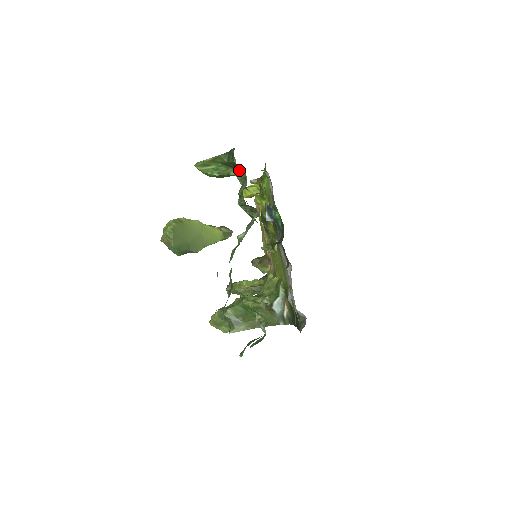
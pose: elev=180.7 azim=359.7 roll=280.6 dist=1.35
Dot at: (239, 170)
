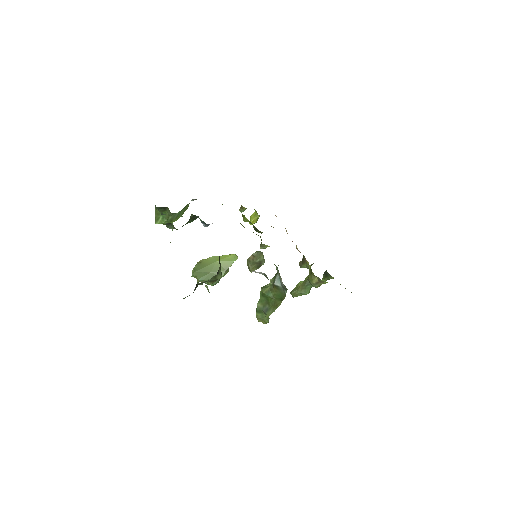
Dot at: (168, 209)
